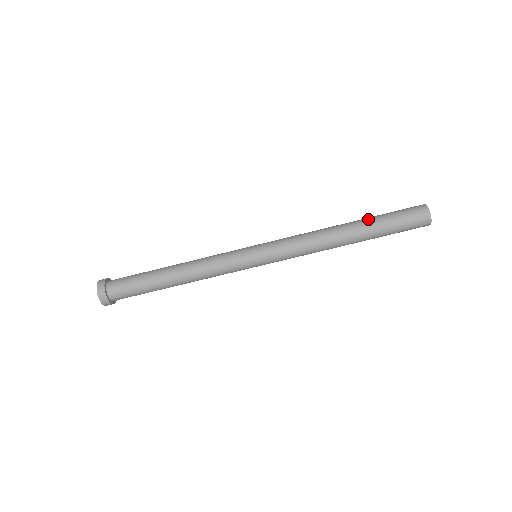
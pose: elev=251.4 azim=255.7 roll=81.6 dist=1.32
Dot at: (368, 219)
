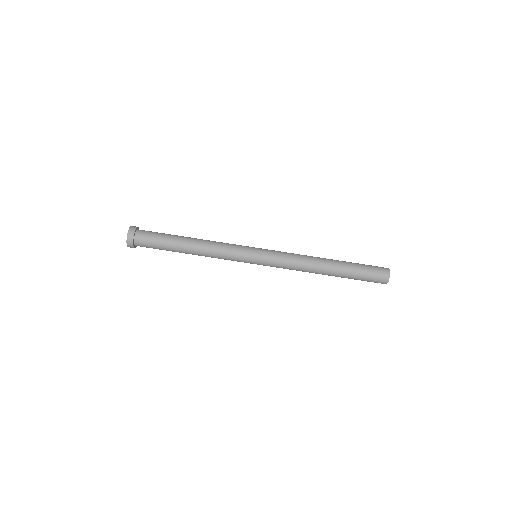
Dot at: (346, 262)
